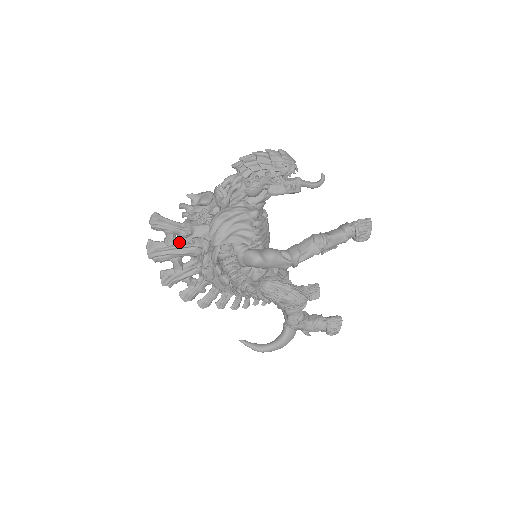
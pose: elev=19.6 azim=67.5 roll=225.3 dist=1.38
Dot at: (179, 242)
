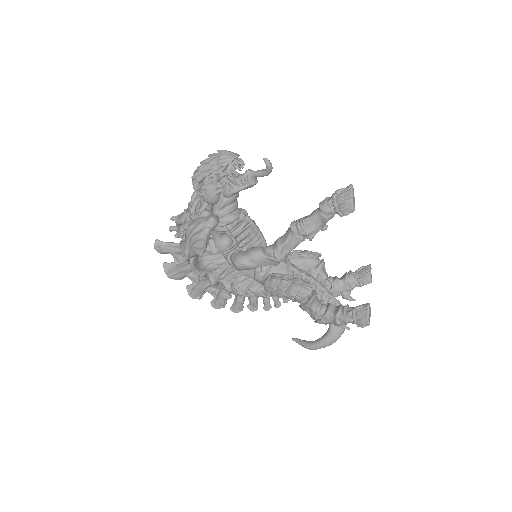
Dot at: (185, 259)
